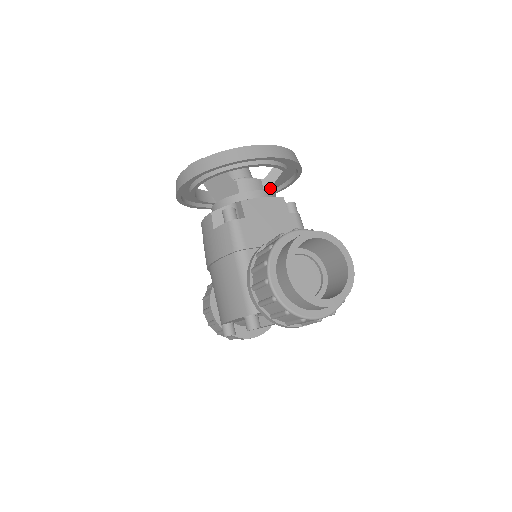
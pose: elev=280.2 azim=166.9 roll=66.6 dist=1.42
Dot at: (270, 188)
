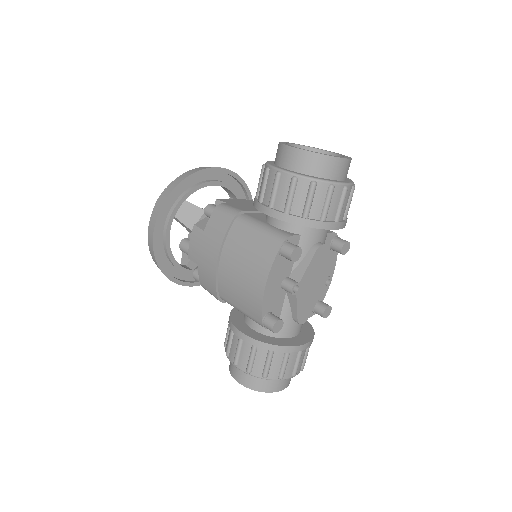
Dot at: occluded
